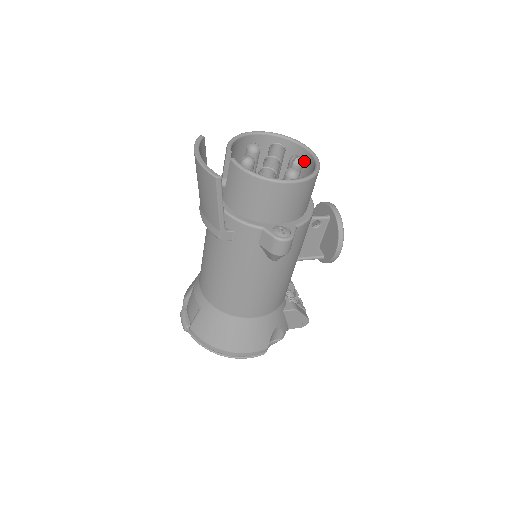
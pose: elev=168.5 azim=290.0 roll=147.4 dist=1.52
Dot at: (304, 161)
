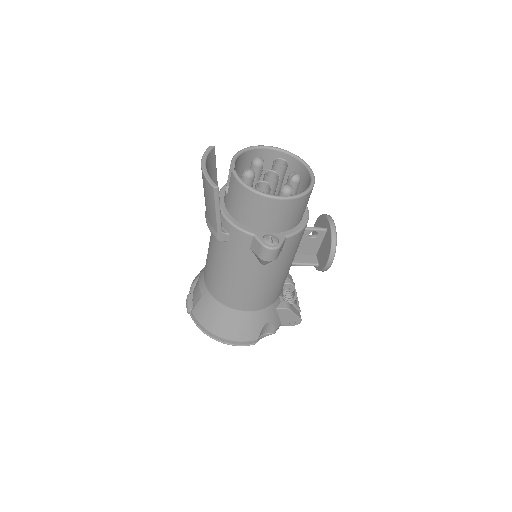
Dot at: (304, 177)
